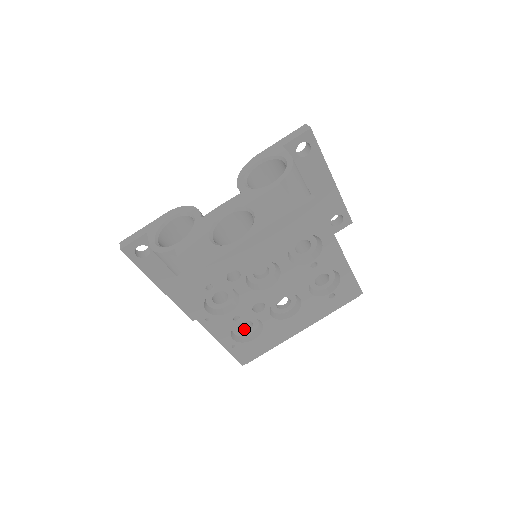
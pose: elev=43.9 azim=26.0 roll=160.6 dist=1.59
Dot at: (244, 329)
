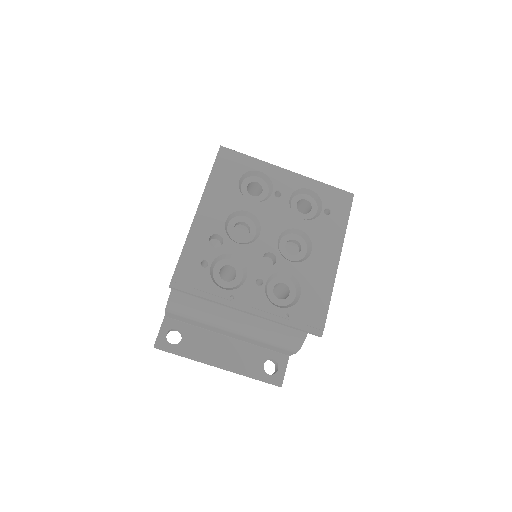
Dot at: (286, 298)
